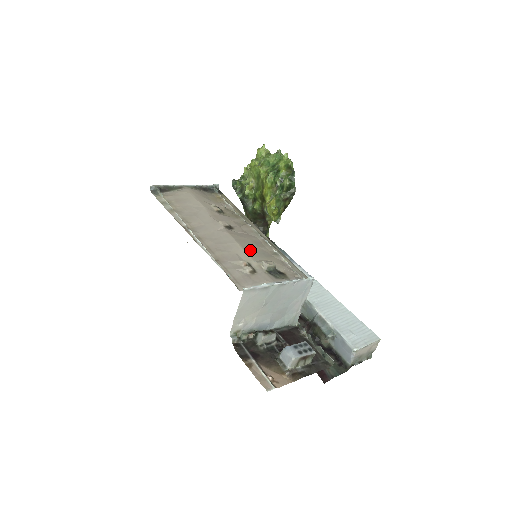
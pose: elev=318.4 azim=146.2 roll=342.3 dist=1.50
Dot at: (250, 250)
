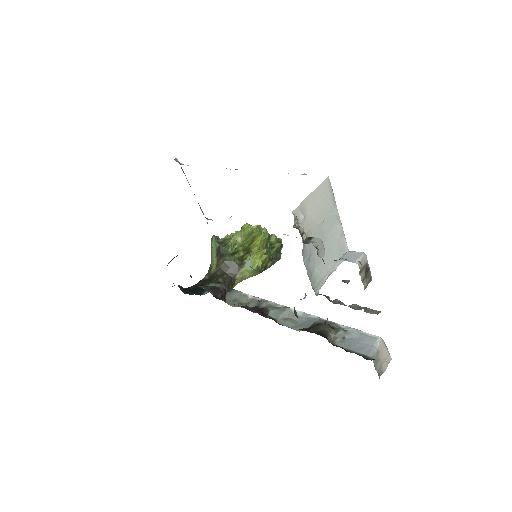
Dot at: occluded
